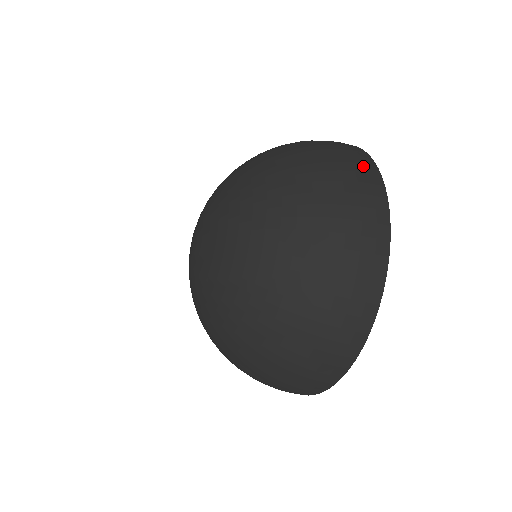
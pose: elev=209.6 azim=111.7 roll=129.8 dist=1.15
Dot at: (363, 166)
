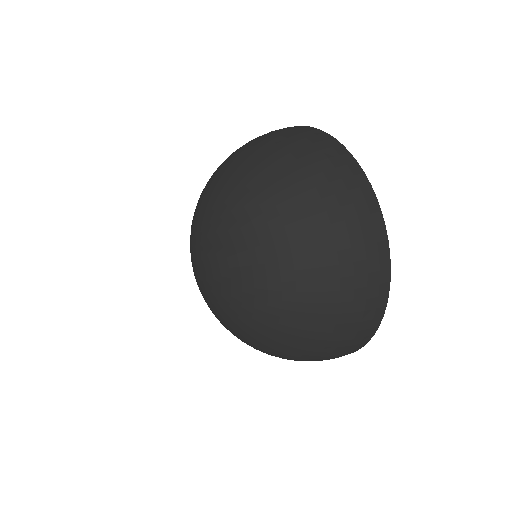
Dot at: (350, 351)
